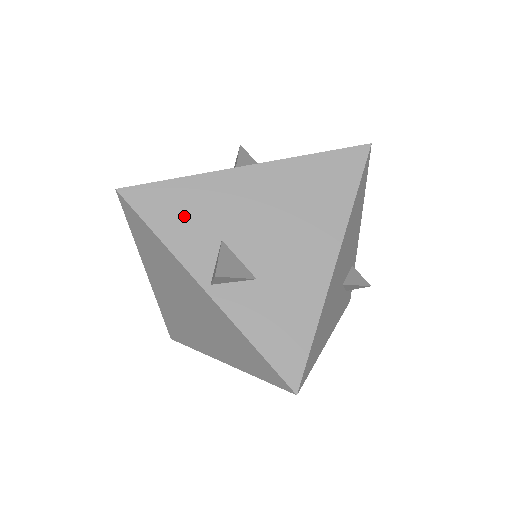
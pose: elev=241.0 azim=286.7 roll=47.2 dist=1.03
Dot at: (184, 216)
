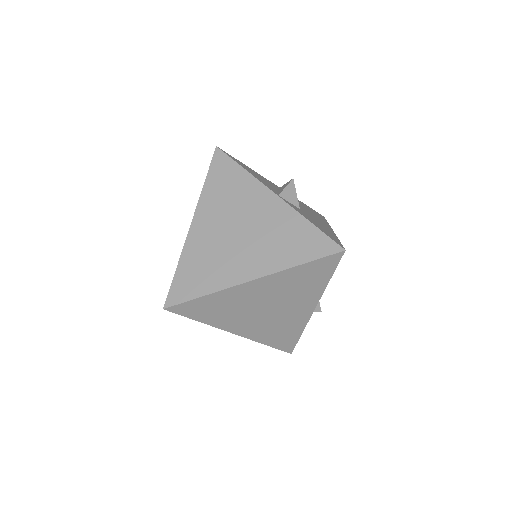
Dot at: (254, 174)
